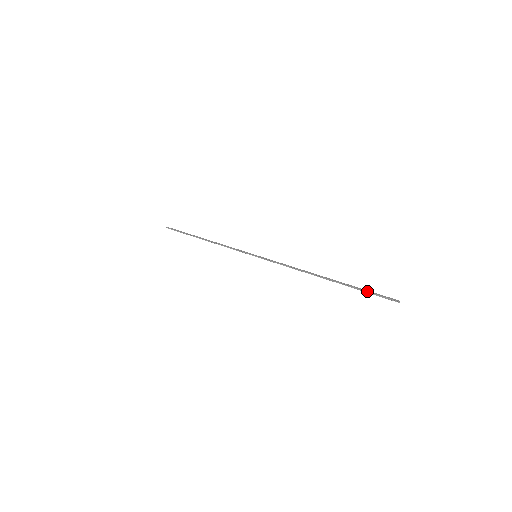
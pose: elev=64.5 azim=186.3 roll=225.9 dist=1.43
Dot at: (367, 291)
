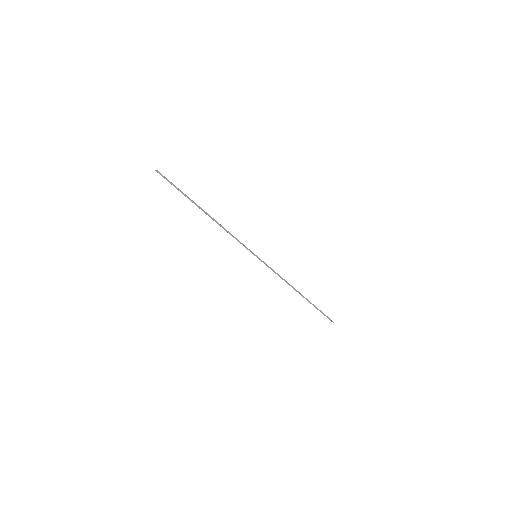
Dot at: (321, 312)
